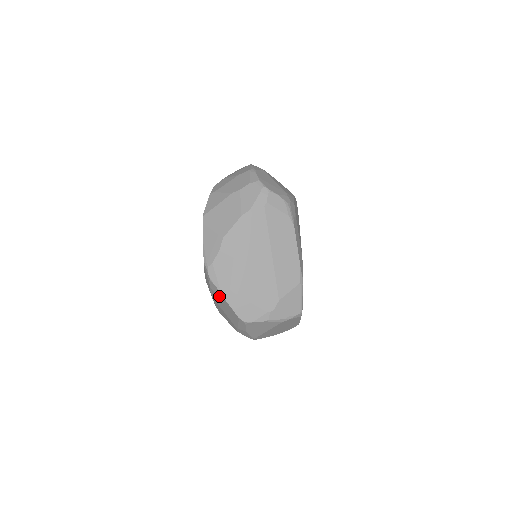
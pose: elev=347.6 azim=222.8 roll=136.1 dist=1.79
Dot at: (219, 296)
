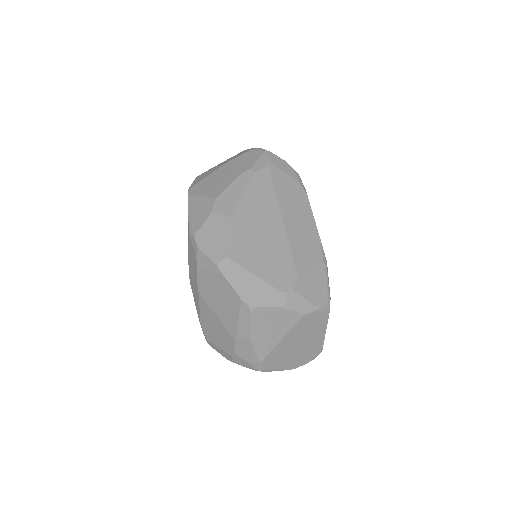
Dot at: (211, 273)
